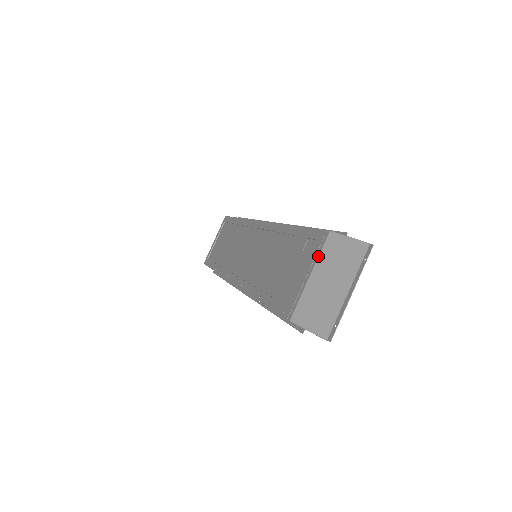
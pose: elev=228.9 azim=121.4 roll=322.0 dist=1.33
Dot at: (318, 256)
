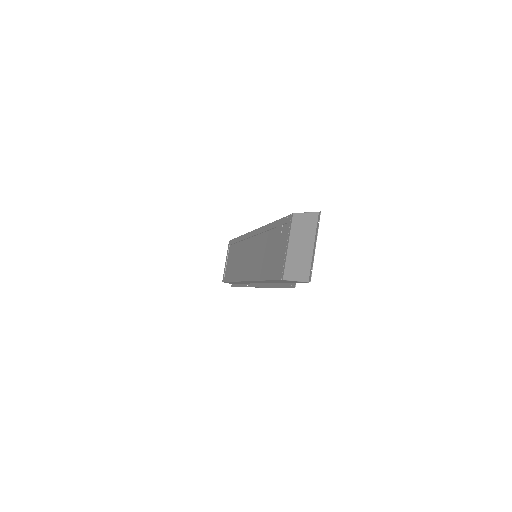
Dot at: (290, 232)
